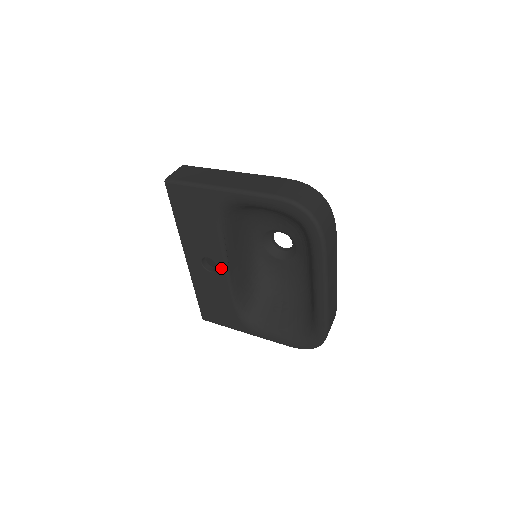
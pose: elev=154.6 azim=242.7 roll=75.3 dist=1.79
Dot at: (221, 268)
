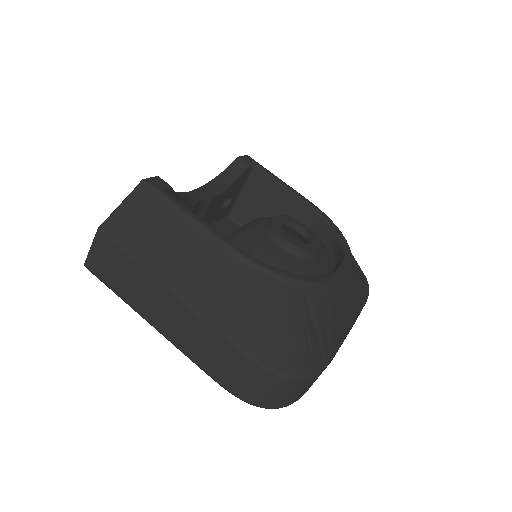
Dot at: occluded
